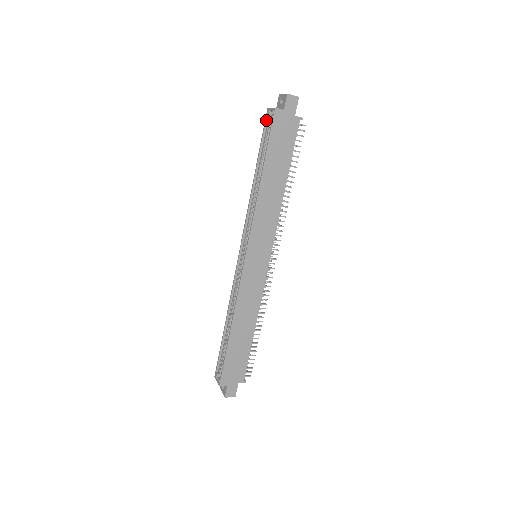
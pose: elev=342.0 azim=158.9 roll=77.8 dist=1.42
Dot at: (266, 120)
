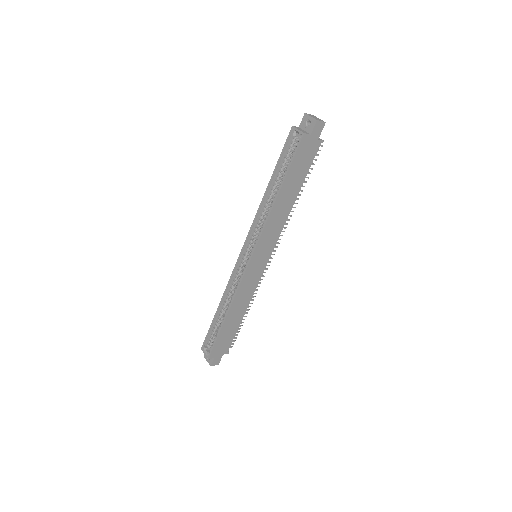
Dot at: (289, 138)
